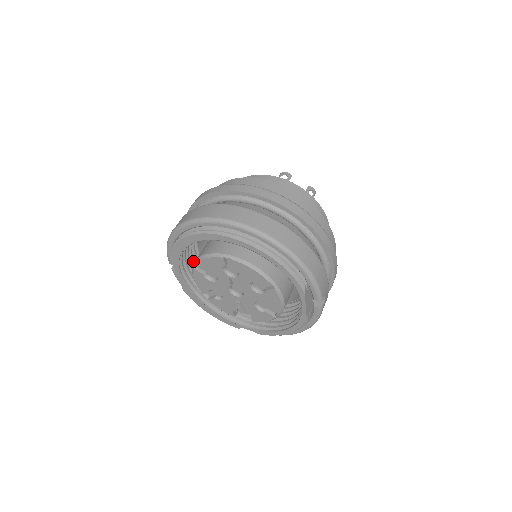
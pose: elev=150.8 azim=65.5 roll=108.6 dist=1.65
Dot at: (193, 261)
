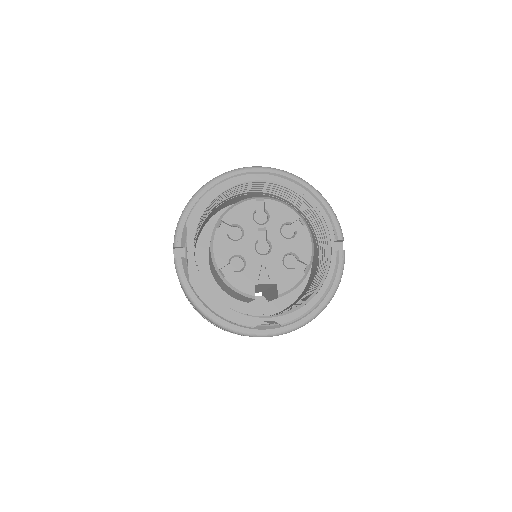
Dot at: occluded
